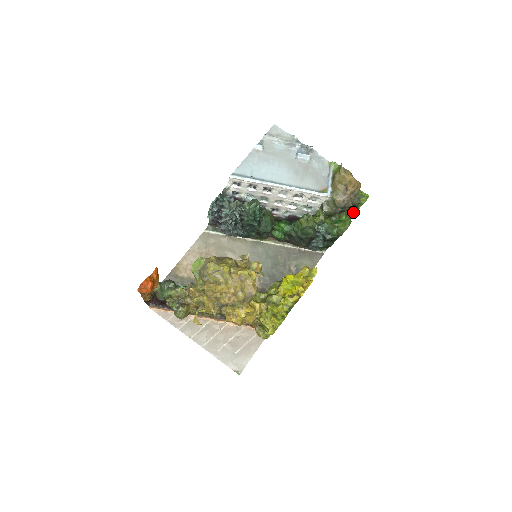
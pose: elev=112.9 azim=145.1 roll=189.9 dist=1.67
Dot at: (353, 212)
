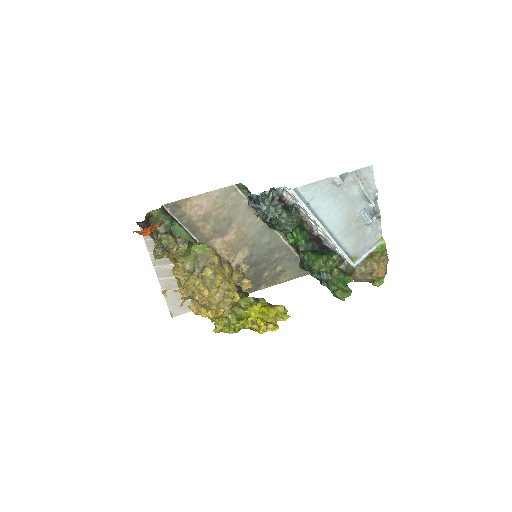
Dot at: occluded
